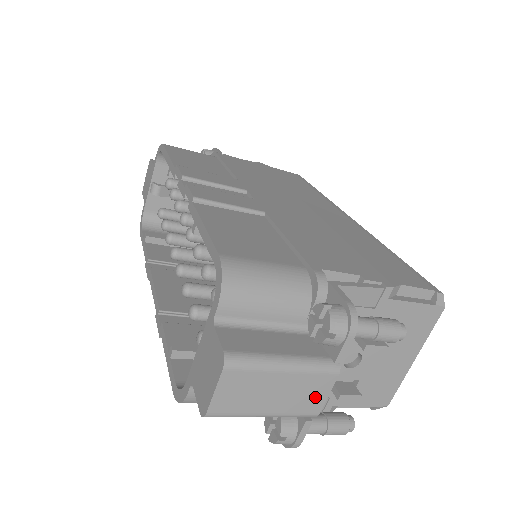
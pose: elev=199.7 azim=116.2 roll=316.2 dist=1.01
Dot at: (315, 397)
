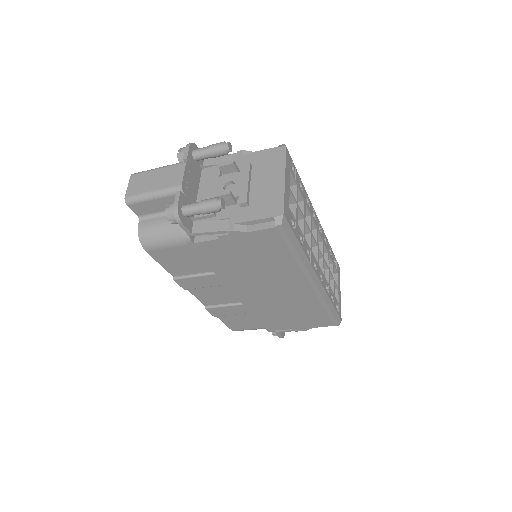
Dot at: (177, 176)
